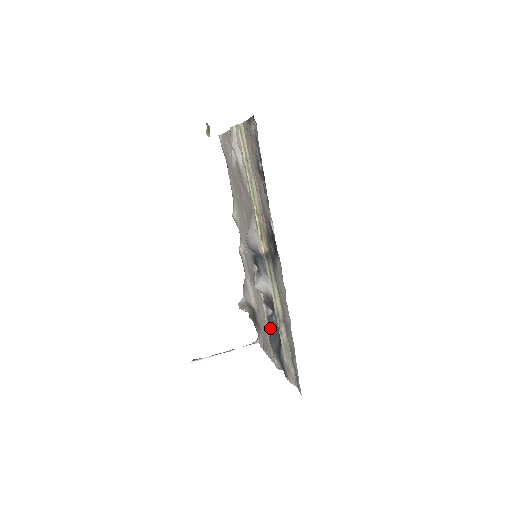
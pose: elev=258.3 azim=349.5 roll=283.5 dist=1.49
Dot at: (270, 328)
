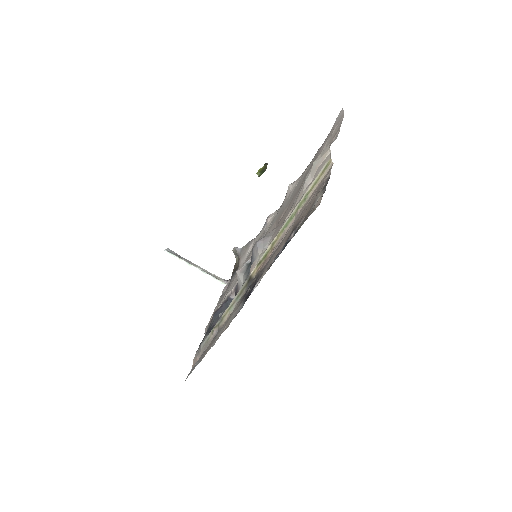
Dot at: (222, 306)
